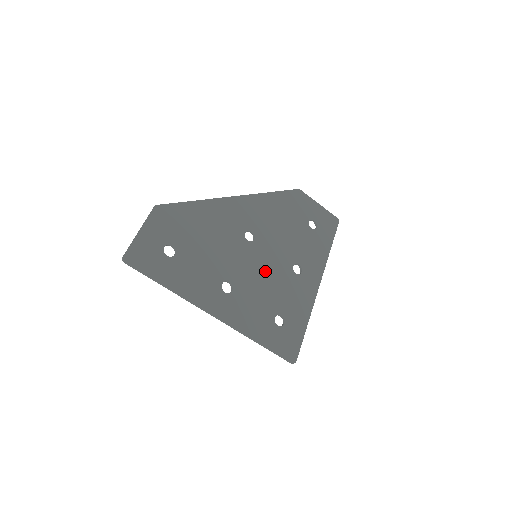
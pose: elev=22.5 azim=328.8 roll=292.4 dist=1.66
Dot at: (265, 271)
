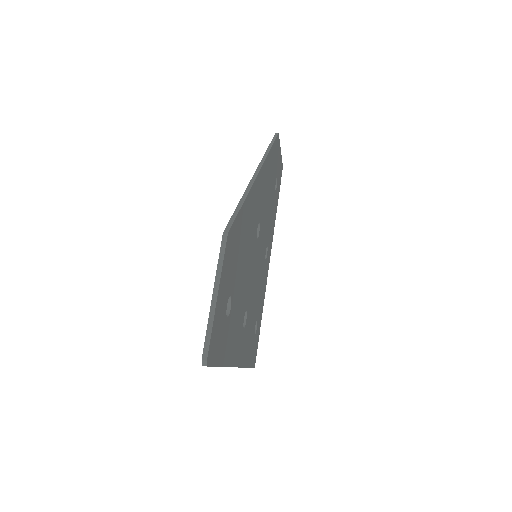
Dot at: (258, 273)
